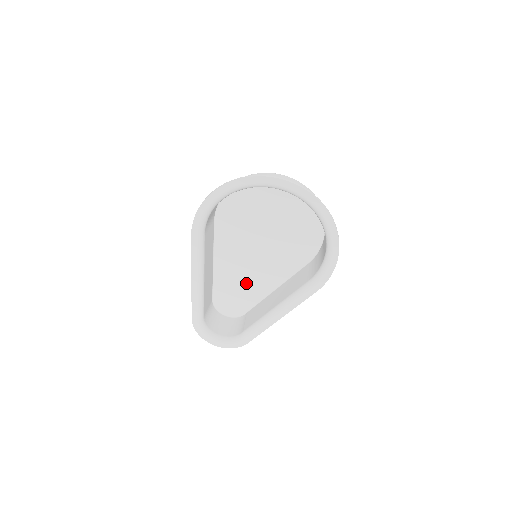
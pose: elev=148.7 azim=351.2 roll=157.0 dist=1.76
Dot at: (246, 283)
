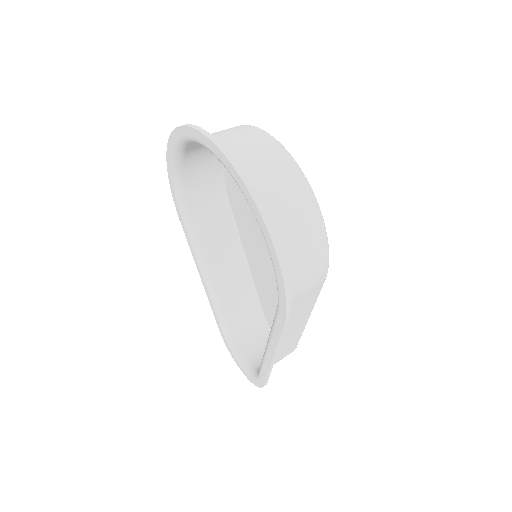
Dot at: occluded
